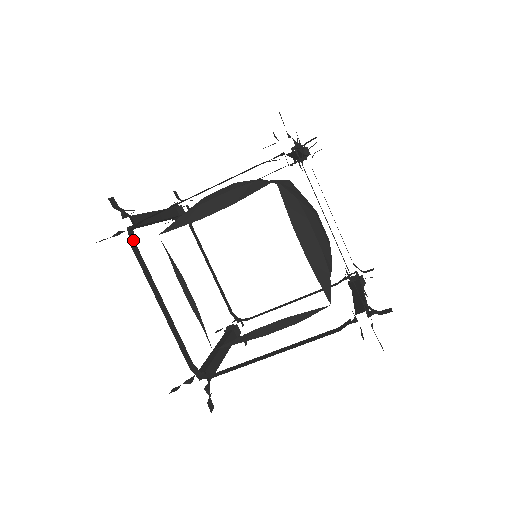
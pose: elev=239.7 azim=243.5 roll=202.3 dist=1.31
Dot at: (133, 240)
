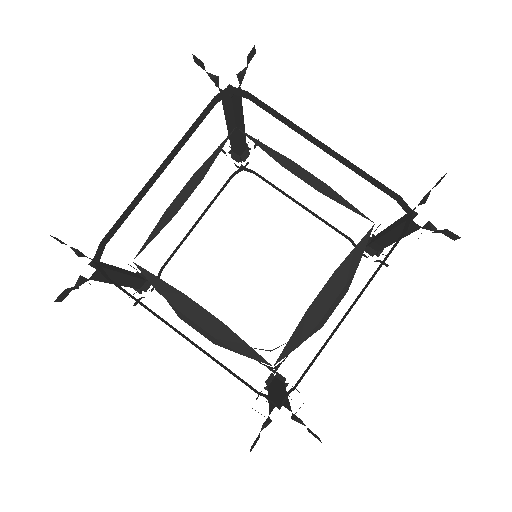
Dot at: (104, 273)
